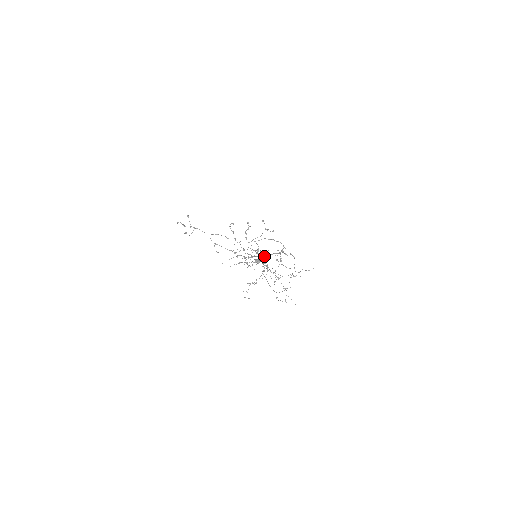
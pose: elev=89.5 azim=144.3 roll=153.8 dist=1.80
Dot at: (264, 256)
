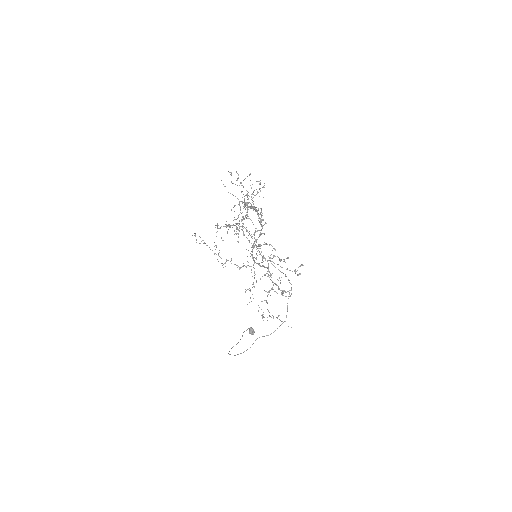
Dot at: (262, 215)
